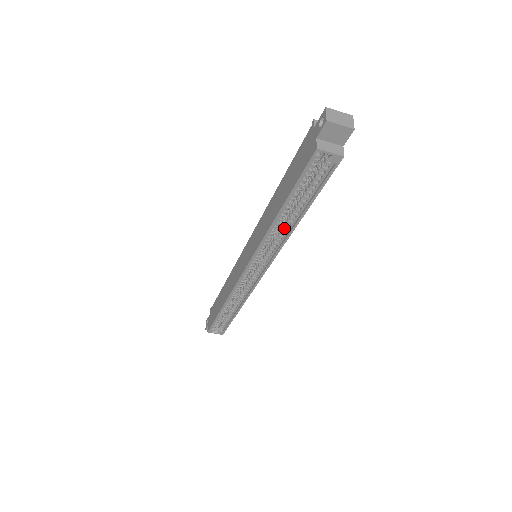
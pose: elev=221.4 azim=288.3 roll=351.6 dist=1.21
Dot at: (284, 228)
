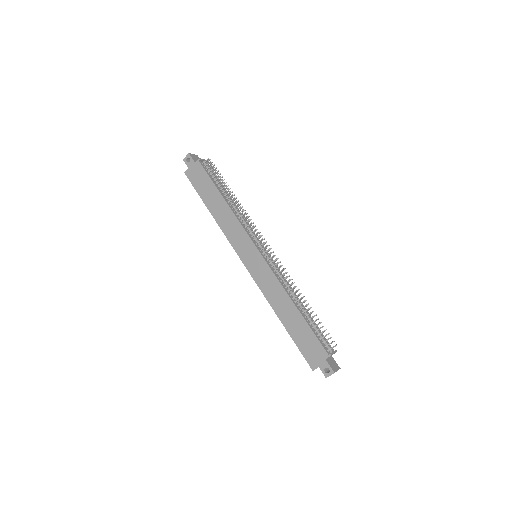
Dot at: occluded
